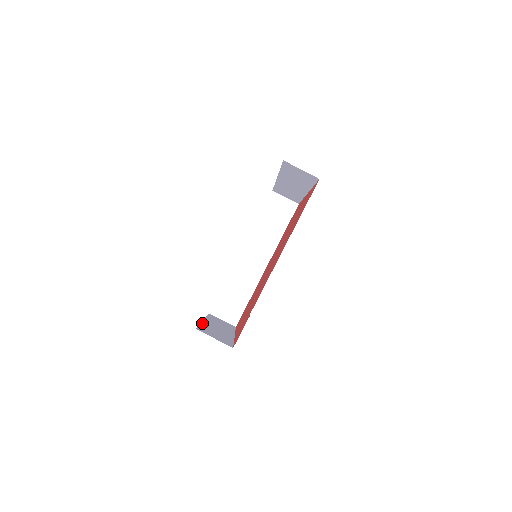
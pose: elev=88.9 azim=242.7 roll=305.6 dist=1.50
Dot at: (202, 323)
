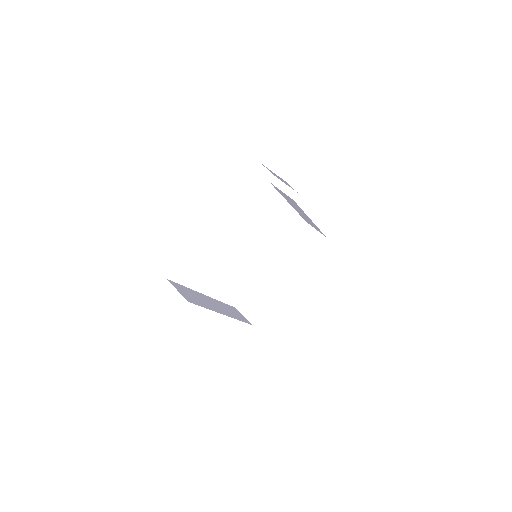
Dot at: occluded
